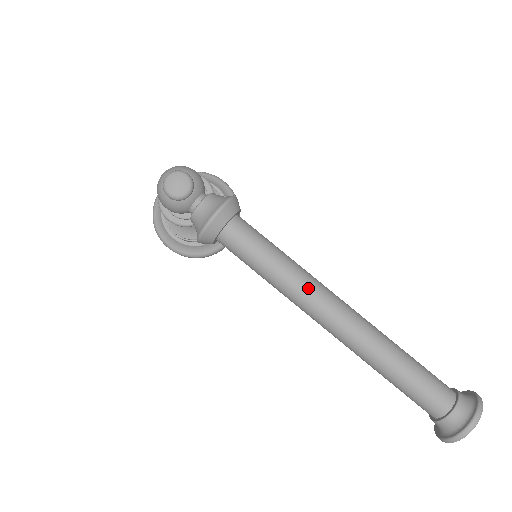
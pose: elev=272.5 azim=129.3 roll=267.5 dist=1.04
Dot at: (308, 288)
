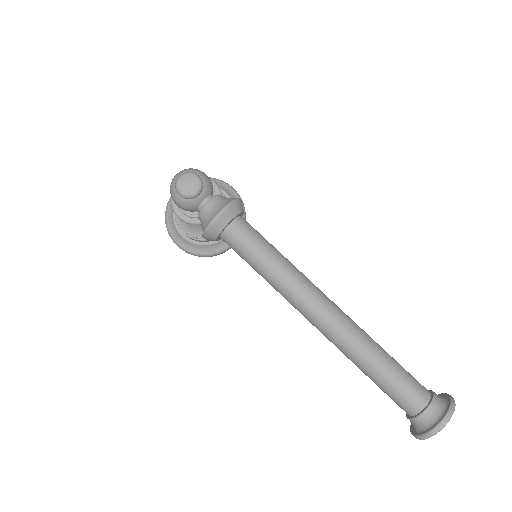
Dot at: (300, 286)
